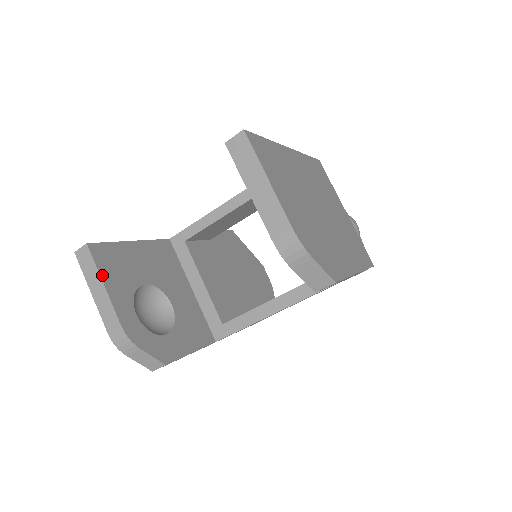
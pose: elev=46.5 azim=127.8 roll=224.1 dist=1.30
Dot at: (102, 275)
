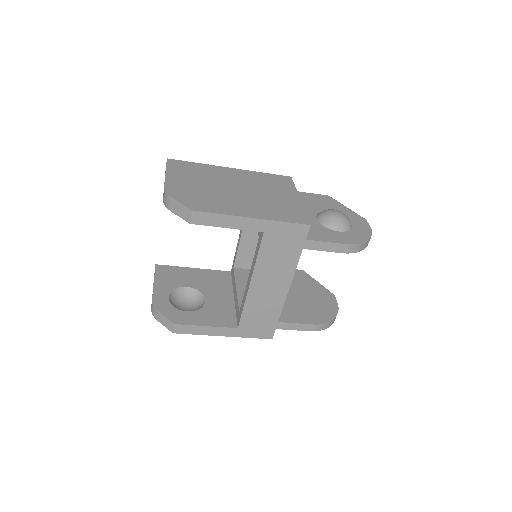
Dot at: (156, 277)
